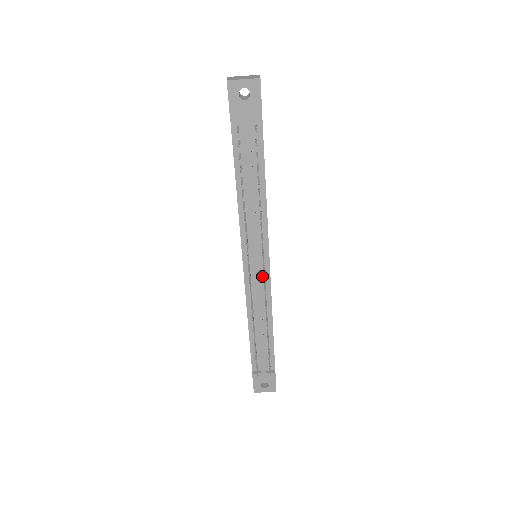
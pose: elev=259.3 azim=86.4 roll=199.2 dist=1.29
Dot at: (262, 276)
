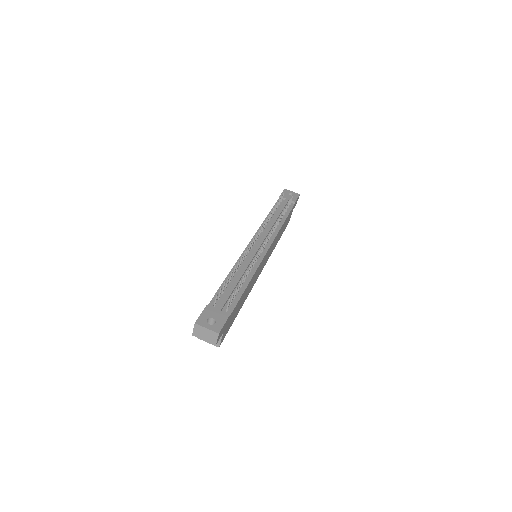
Dot at: (259, 252)
